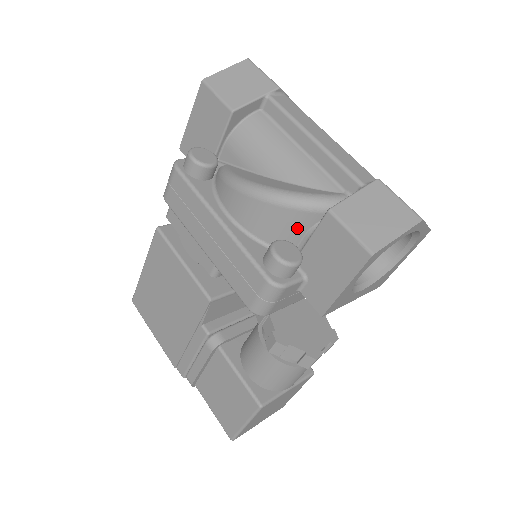
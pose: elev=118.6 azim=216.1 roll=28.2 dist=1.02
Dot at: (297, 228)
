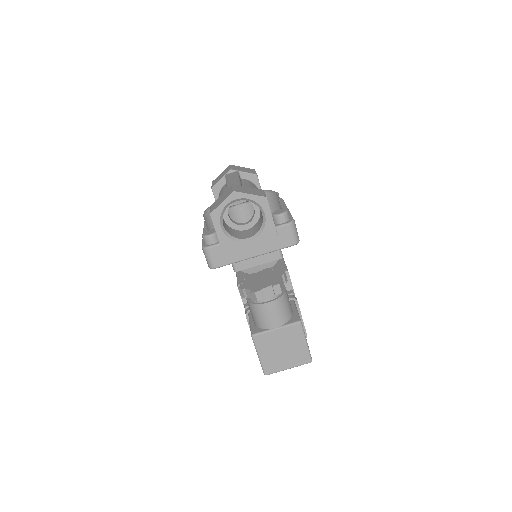
Dot at: occluded
